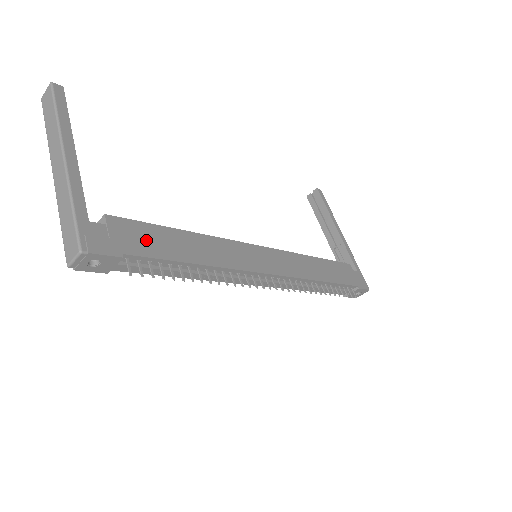
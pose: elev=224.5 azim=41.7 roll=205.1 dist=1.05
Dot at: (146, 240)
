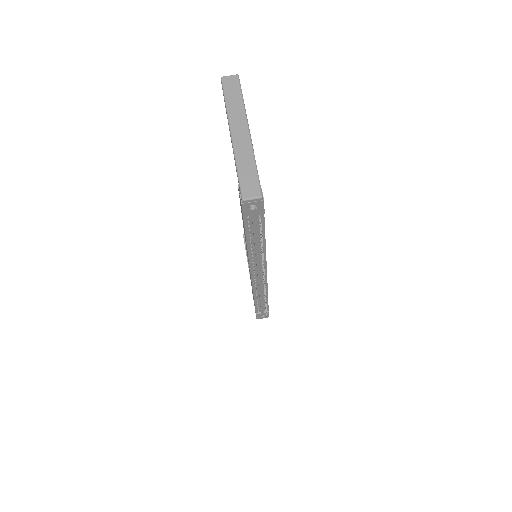
Dot at: occluded
